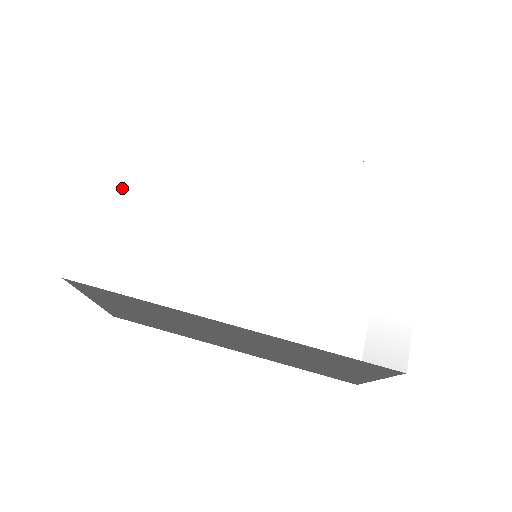
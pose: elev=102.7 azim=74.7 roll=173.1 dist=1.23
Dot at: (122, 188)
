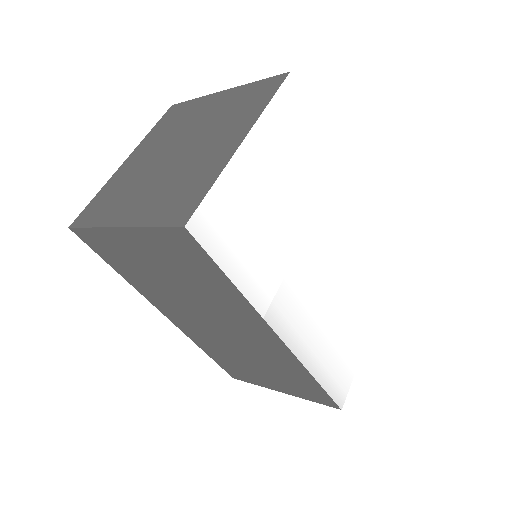
Dot at: (256, 156)
